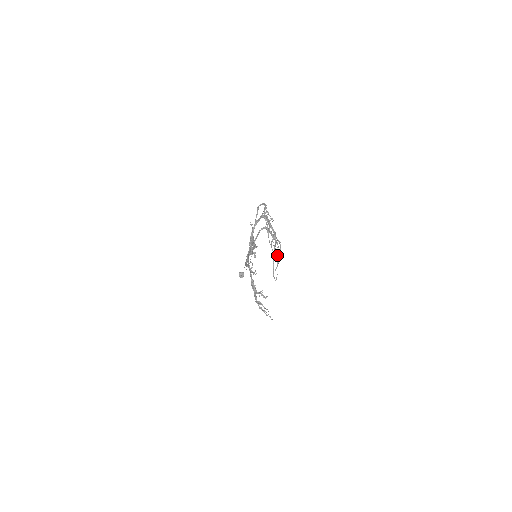
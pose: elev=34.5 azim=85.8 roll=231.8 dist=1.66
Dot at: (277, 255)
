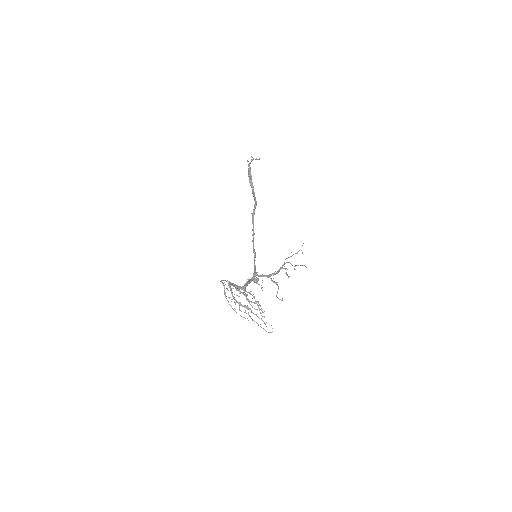
Dot at: occluded
